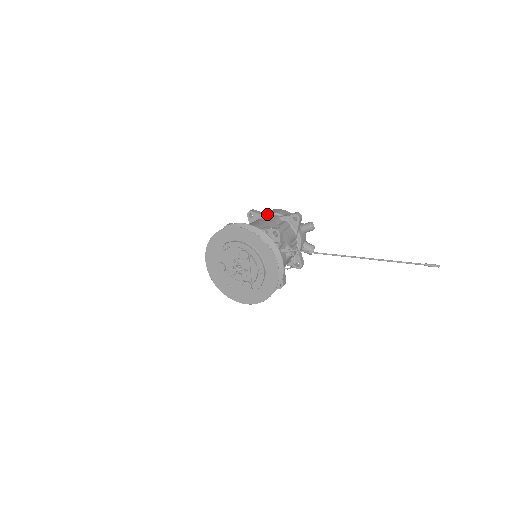
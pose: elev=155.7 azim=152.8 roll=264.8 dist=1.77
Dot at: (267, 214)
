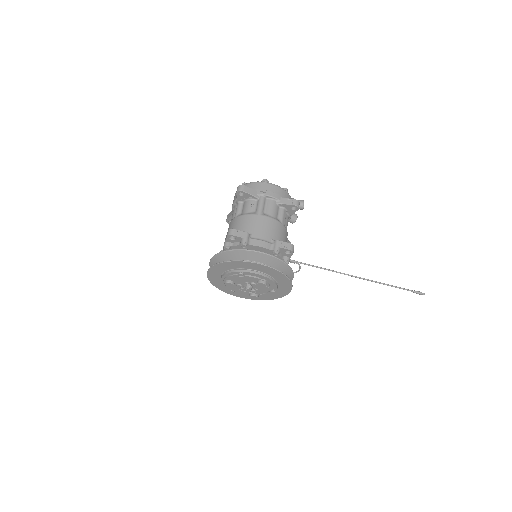
Dot at: (262, 197)
